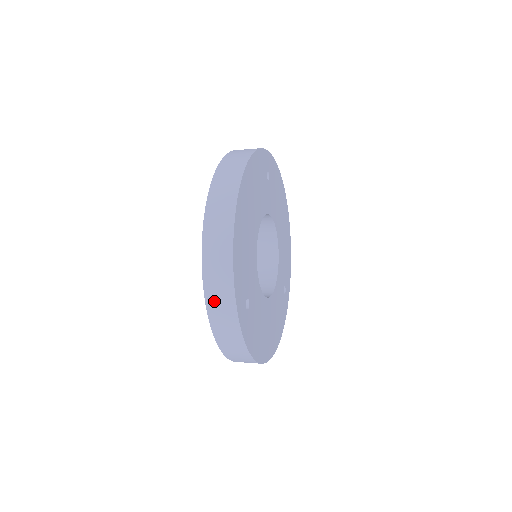
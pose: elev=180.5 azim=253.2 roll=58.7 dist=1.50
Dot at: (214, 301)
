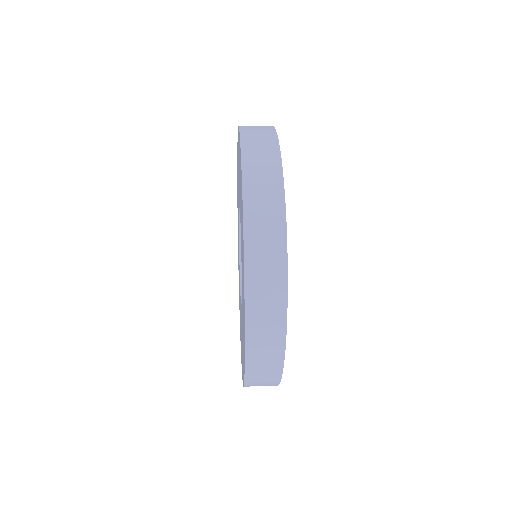
Dot at: occluded
